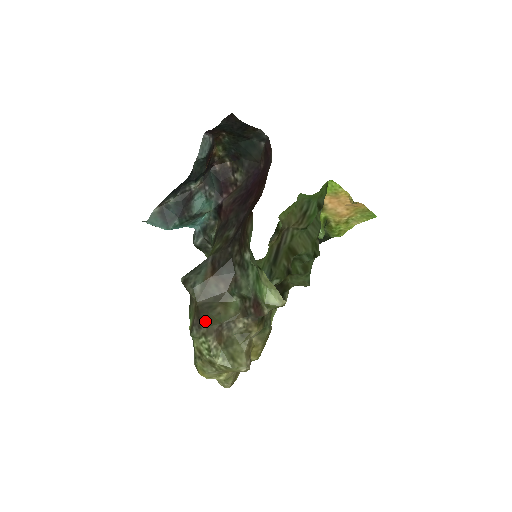
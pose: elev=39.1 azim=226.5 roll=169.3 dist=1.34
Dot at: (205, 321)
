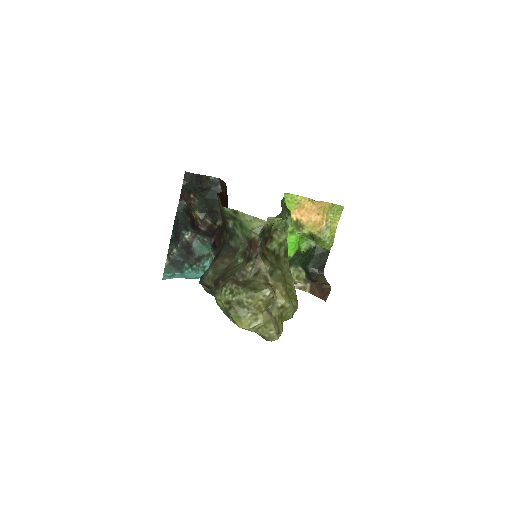
Dot at: (221, 280)
